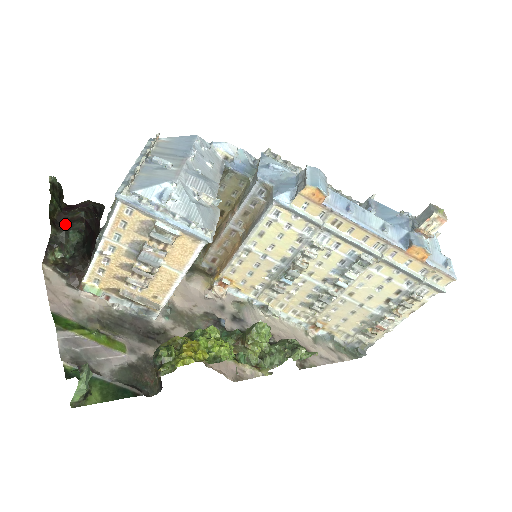
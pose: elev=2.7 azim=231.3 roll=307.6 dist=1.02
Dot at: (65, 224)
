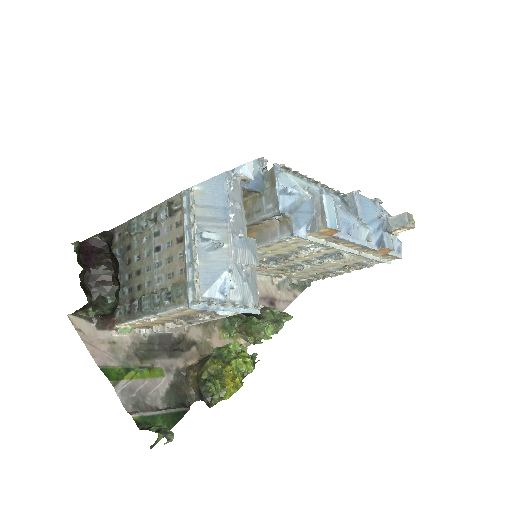
Dot at: (96, 287)
